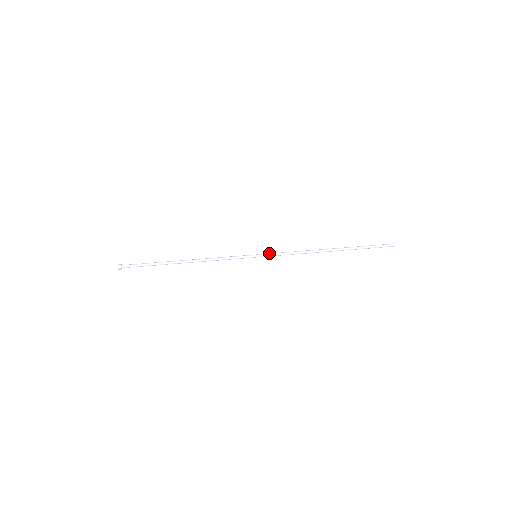
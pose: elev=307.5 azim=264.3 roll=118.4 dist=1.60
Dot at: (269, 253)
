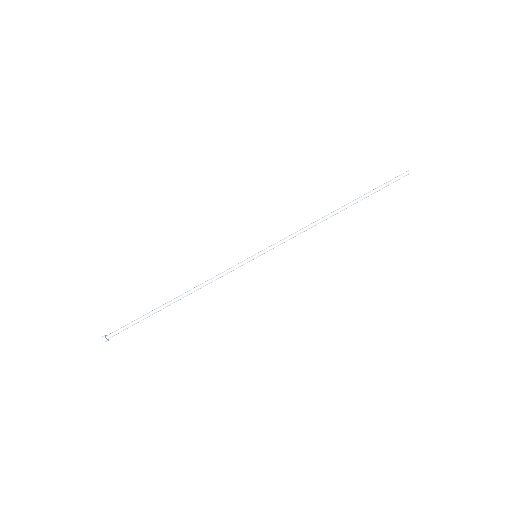
Dot at: (270, 246)
